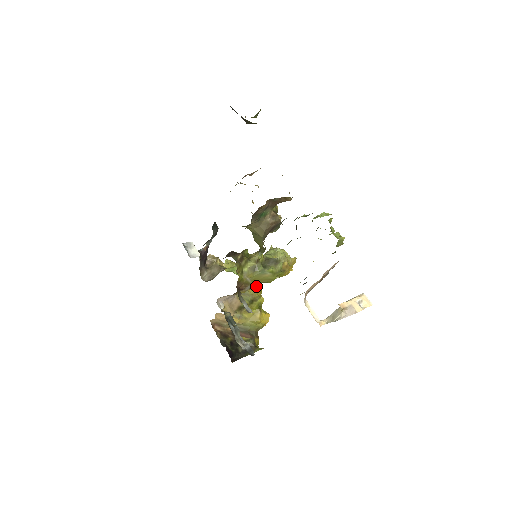
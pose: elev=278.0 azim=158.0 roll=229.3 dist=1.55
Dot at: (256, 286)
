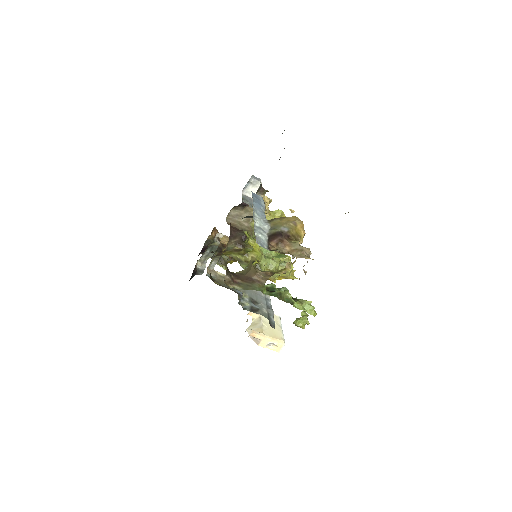
Dot at: occluded
